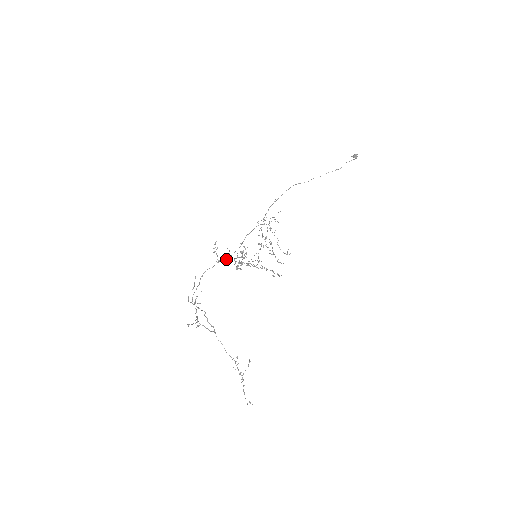
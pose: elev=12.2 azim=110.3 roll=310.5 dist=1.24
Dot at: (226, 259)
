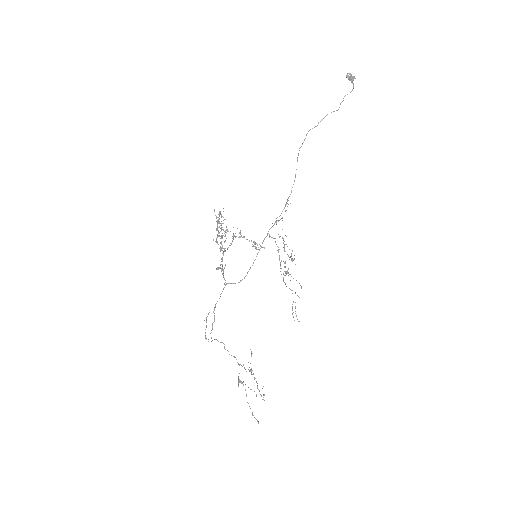
Dot at: (222, 261)
